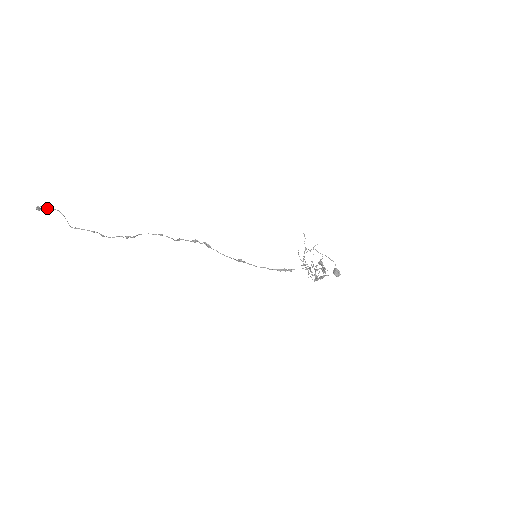
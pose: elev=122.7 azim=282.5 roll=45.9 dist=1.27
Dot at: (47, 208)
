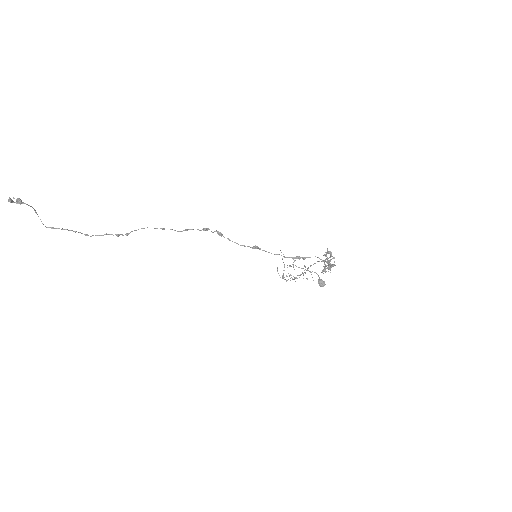
Dot at: (21, 201)
